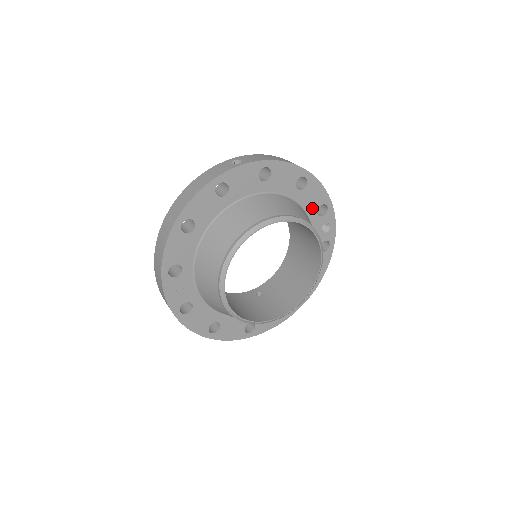
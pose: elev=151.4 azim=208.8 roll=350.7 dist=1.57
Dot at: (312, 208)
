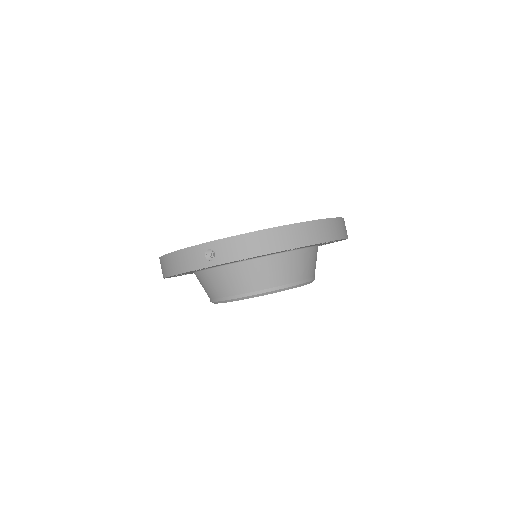
Dot at: occluded
